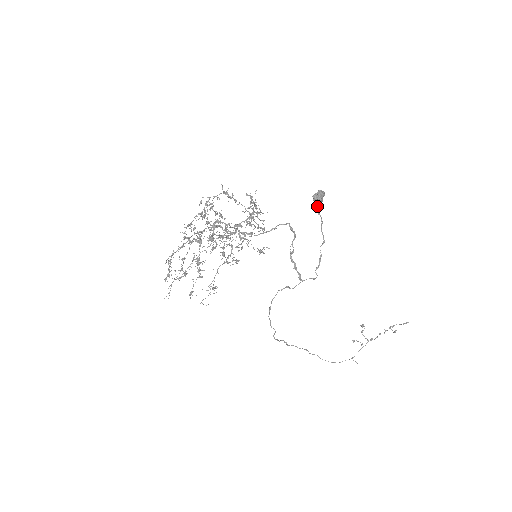
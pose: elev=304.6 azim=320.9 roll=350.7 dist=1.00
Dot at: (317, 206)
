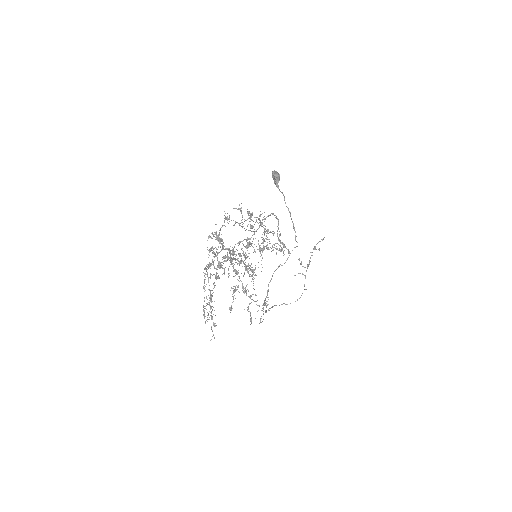
Dot at: (277, 186)
